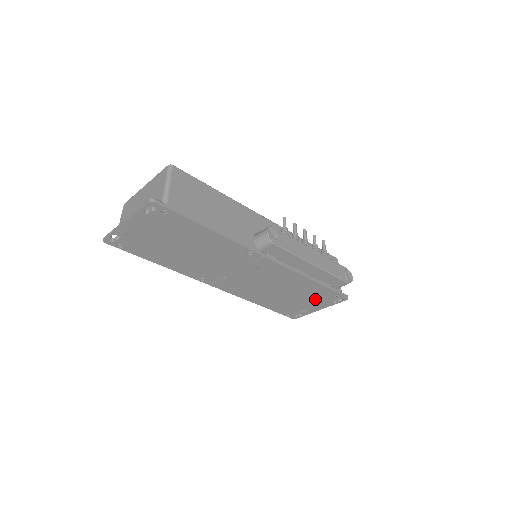
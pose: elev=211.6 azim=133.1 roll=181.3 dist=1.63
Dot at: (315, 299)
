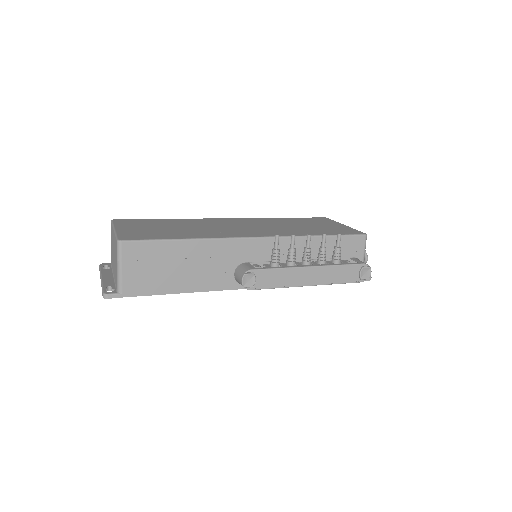
Dot at: occluded
